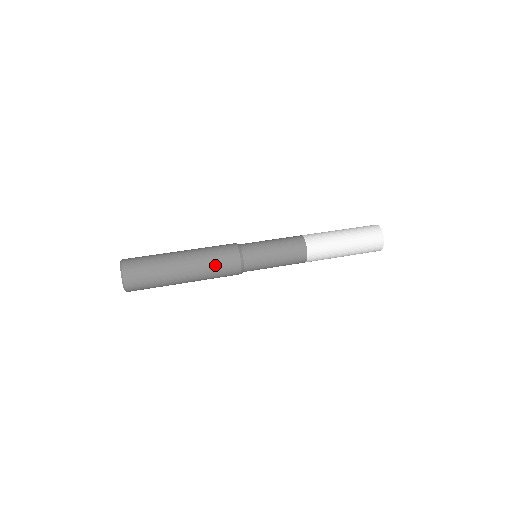
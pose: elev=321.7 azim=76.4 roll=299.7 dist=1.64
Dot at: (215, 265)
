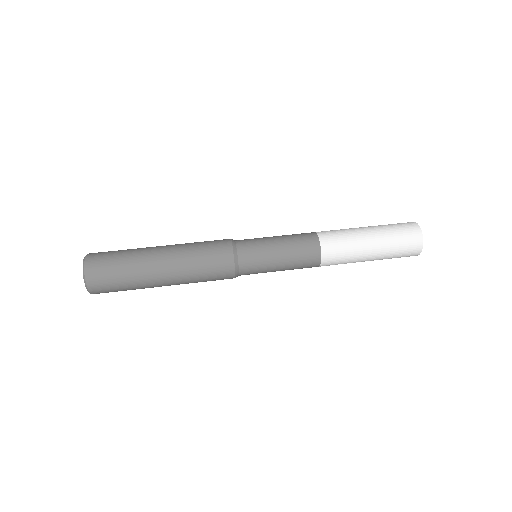
Dot at: (200, 249)
